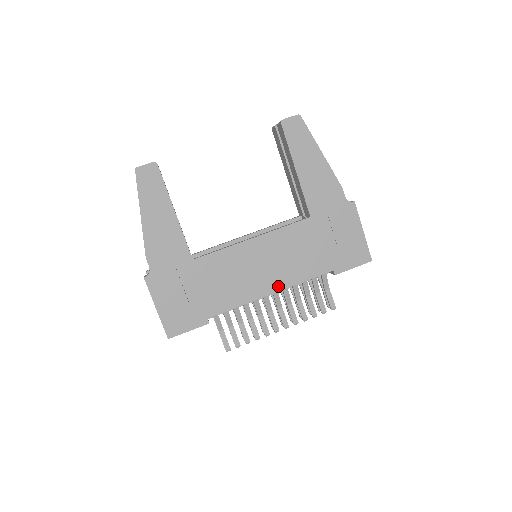
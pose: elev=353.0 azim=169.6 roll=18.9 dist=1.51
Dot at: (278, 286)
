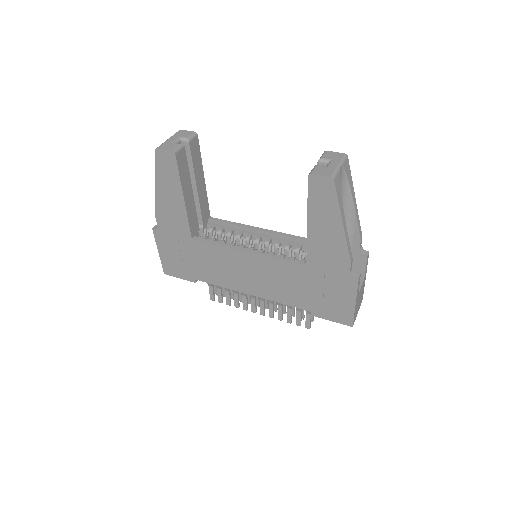
Dot at: (258, 293)
